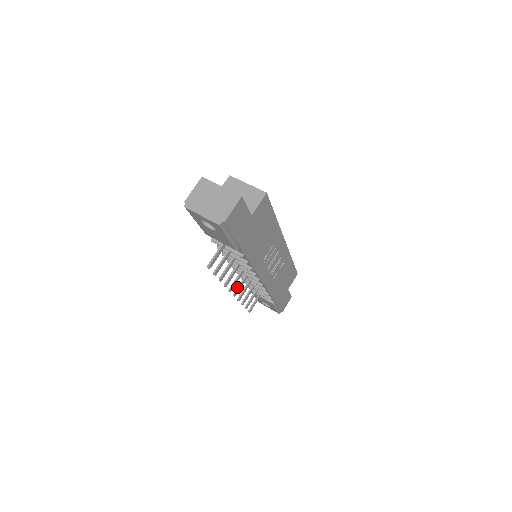
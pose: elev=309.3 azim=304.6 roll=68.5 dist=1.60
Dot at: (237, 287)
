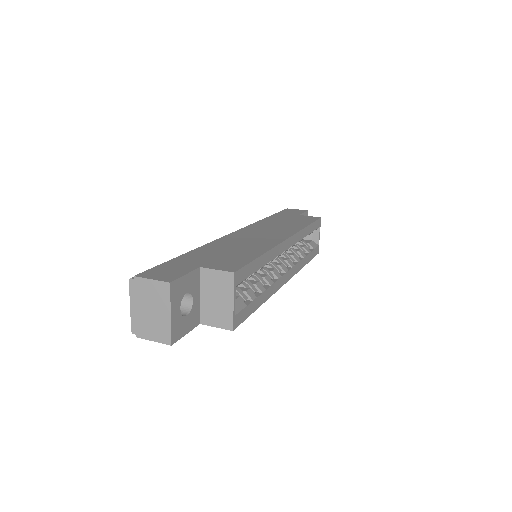
Dot at: occluded
